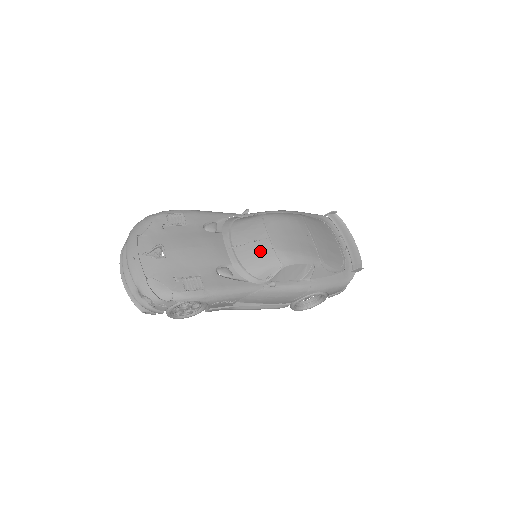
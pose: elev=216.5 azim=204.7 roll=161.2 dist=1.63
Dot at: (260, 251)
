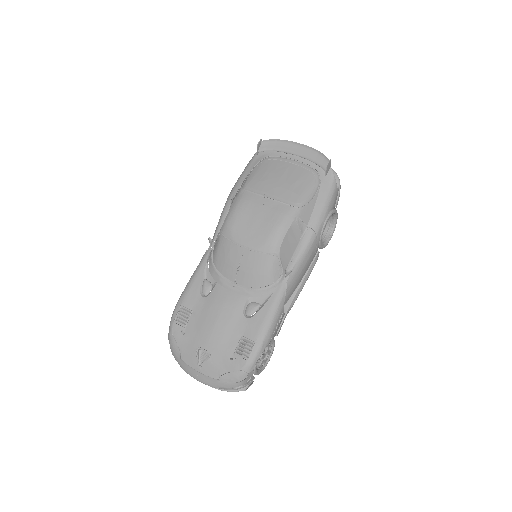
Dot at: (252, 264)
